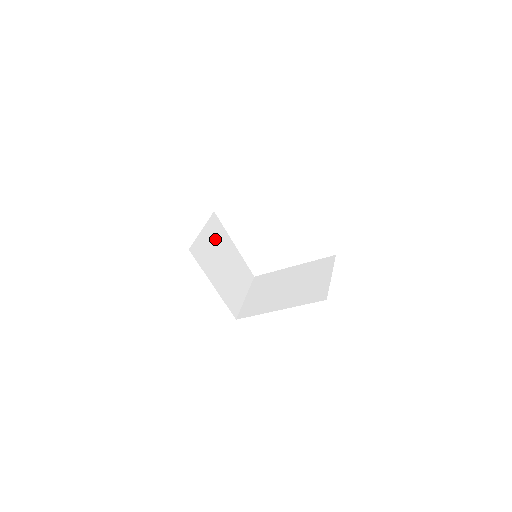
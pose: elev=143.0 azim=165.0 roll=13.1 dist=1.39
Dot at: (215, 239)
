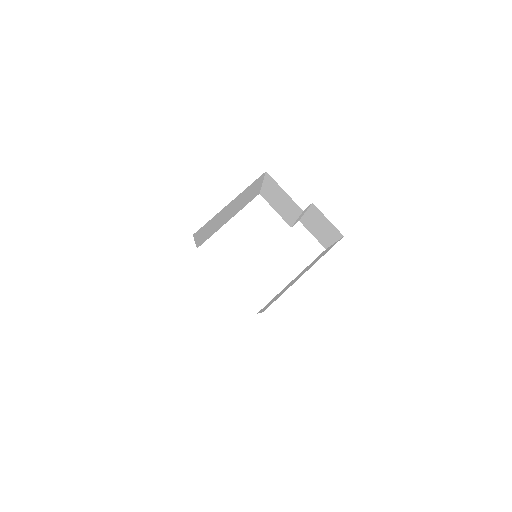
Dot at: occluded
